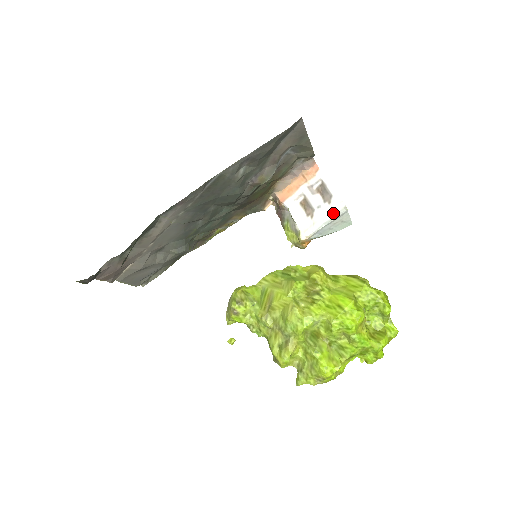
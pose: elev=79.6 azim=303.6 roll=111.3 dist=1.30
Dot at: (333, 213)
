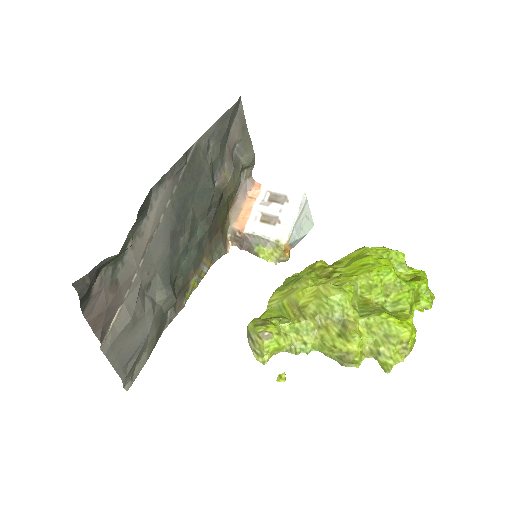
Dot at: (297, 204)
